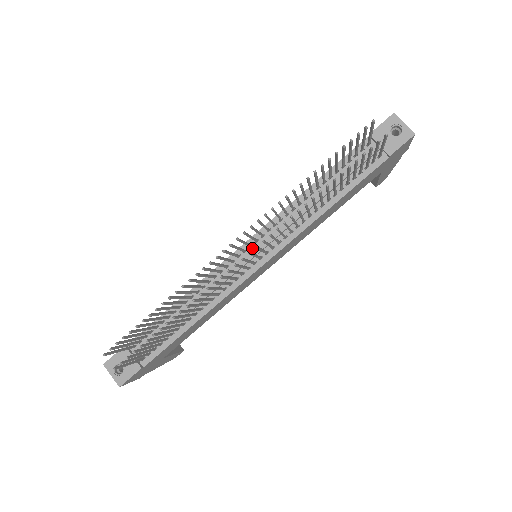
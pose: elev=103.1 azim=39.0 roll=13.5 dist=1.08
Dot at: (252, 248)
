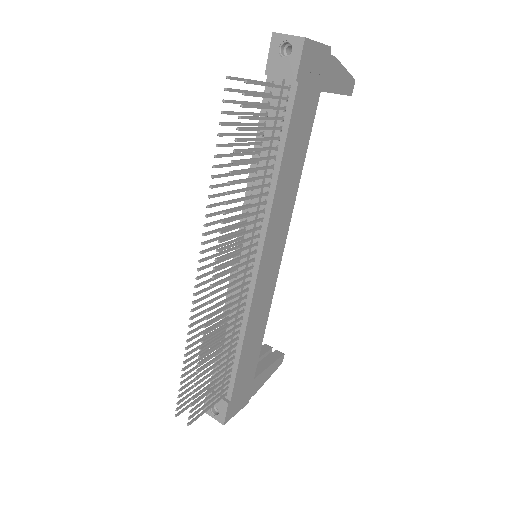
Dot at: (242, 254)
